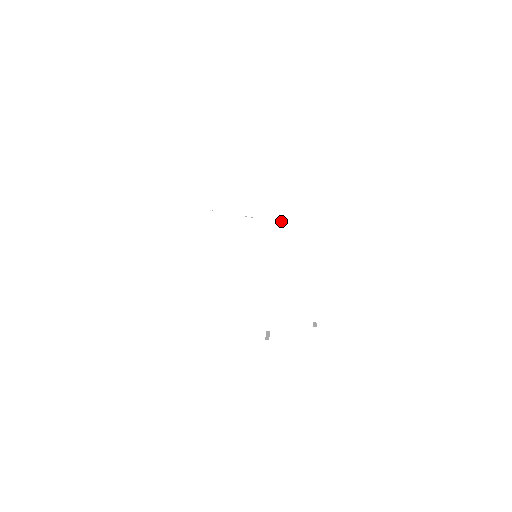
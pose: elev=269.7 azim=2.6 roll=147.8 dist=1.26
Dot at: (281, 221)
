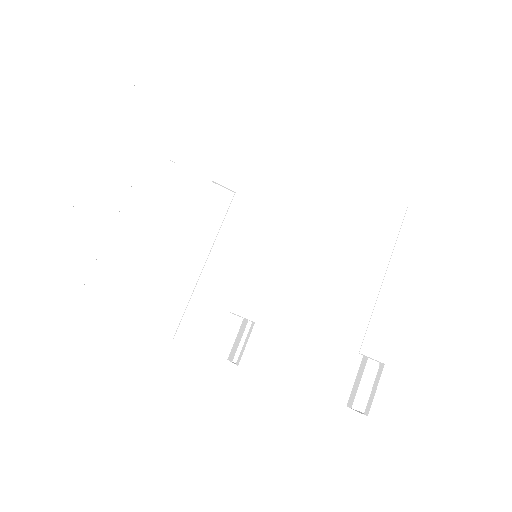
Dot at: (295, 219)
